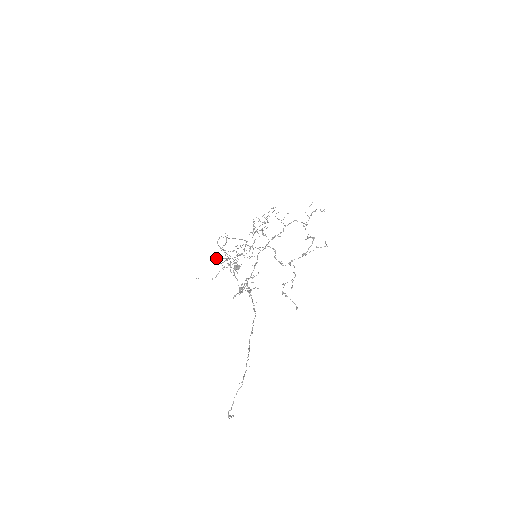
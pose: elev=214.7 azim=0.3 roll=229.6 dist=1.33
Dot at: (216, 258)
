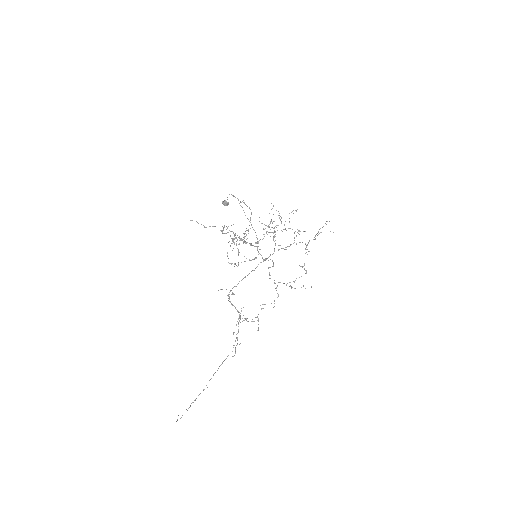
Dot at: occluded
